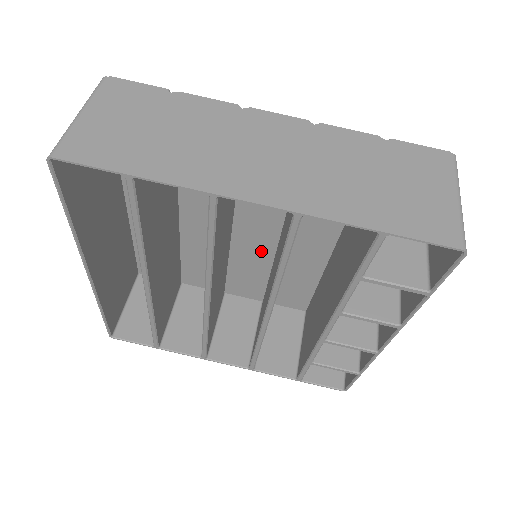
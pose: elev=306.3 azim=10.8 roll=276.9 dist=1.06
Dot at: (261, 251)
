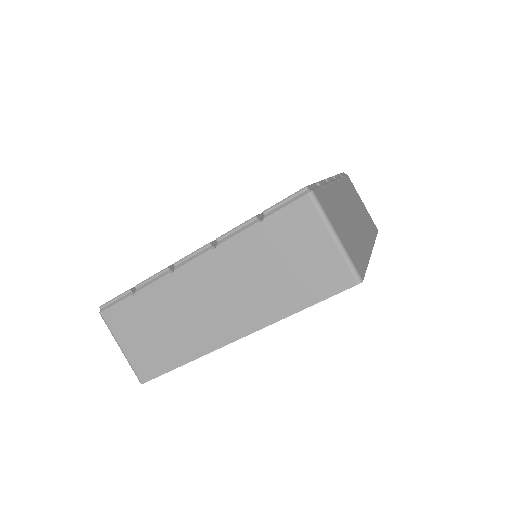
Dot at: occluded
